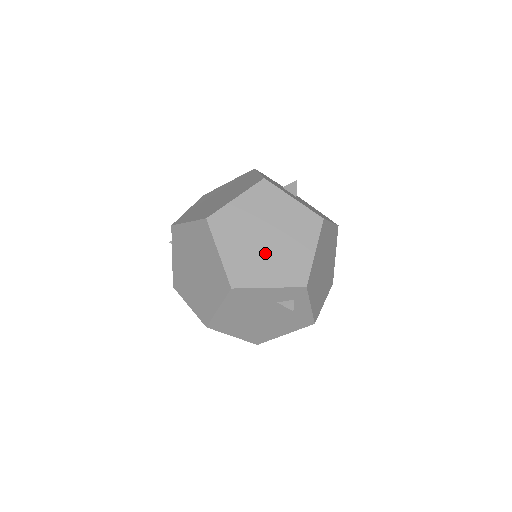
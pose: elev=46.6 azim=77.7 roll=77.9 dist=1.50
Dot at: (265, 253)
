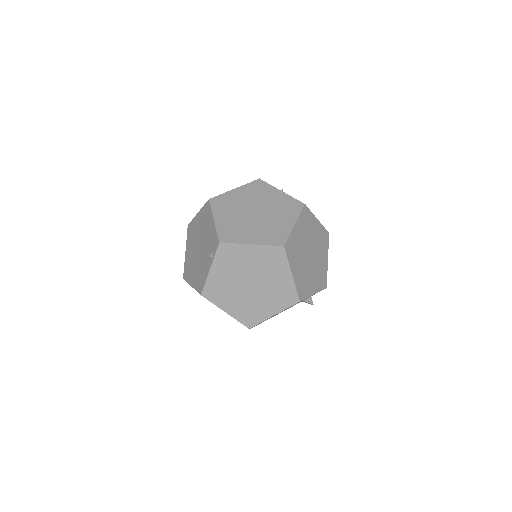
Dot at: (310, 268)
